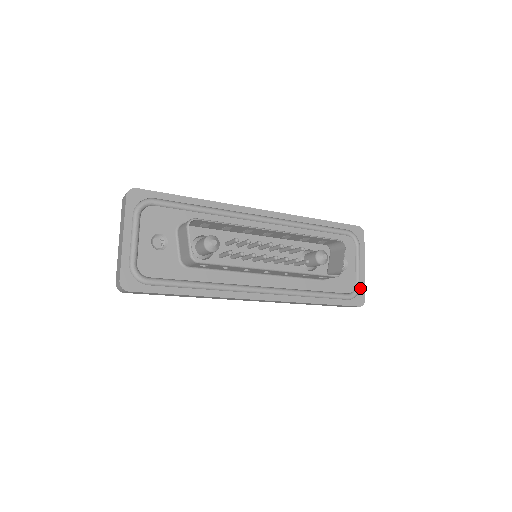
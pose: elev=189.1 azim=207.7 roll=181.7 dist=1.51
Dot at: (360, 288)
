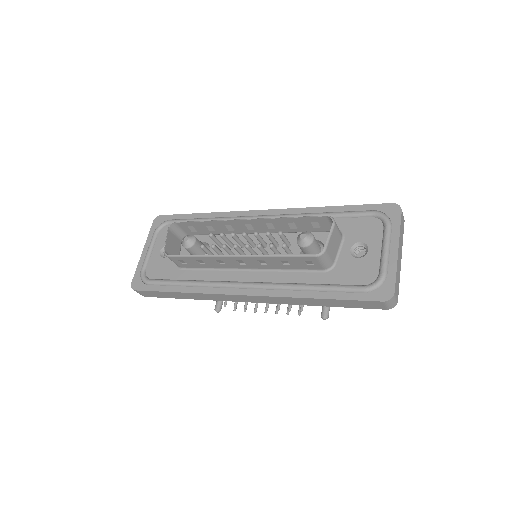
Dot at: (386, 278)
